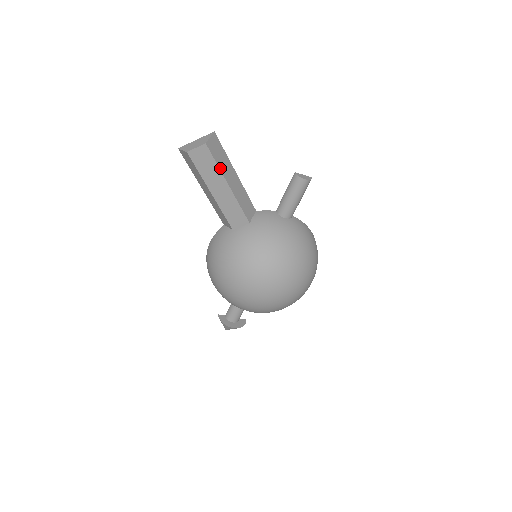
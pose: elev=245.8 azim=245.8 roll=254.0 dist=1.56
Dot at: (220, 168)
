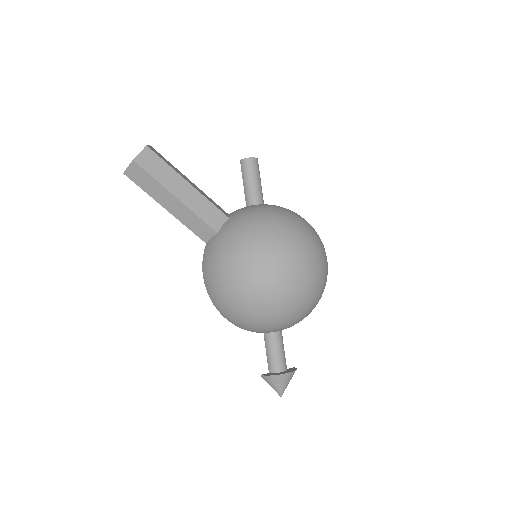
Dot at: (171, 167)
